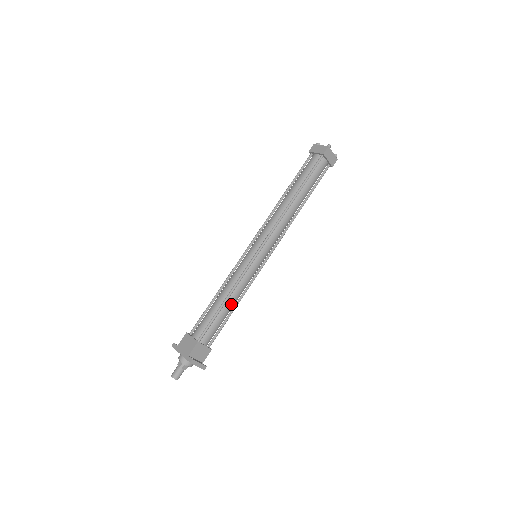
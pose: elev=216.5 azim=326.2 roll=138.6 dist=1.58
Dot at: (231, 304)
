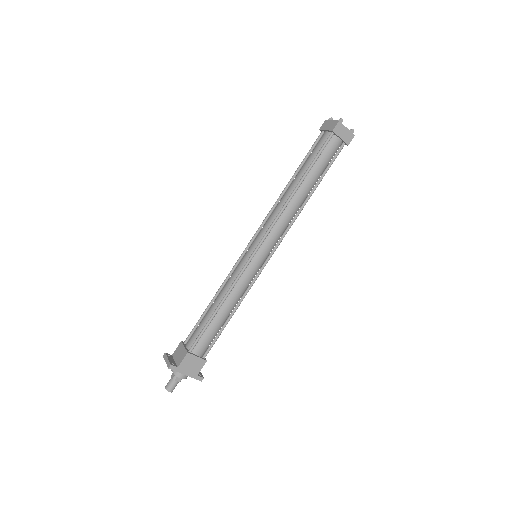
Dot at: occluded
